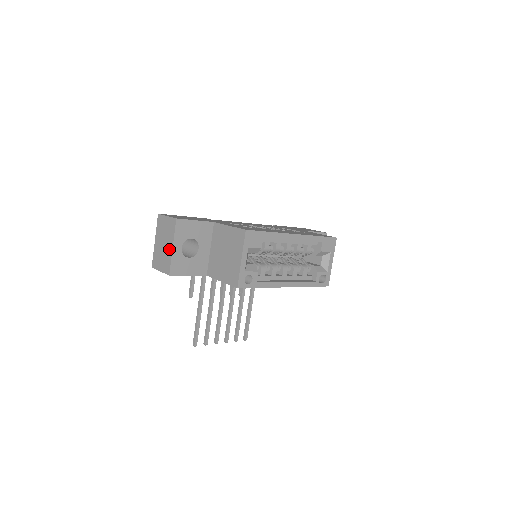
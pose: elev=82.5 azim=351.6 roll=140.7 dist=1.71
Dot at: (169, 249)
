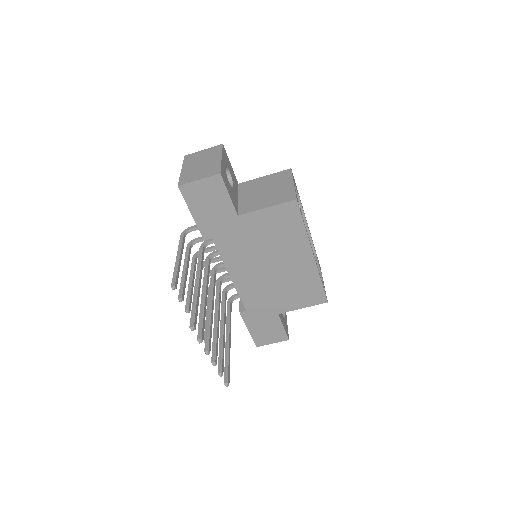
Dot at: (215, 161)
